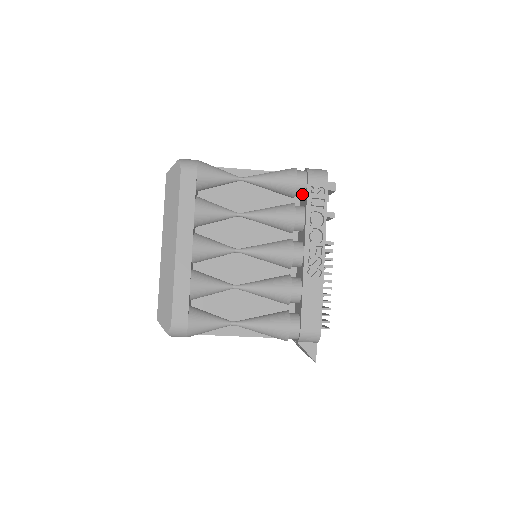
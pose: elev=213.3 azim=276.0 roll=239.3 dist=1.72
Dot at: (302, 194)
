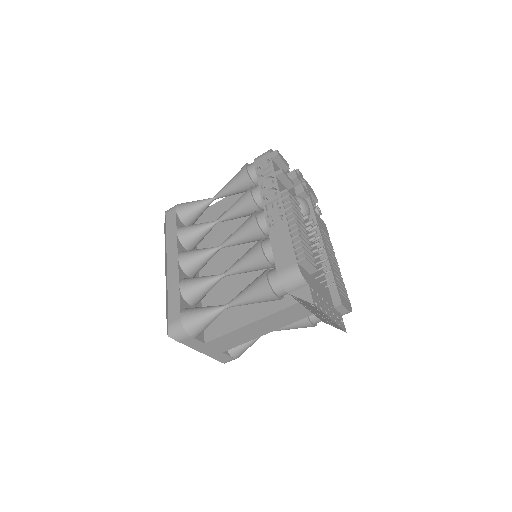
Dot at: occluded
